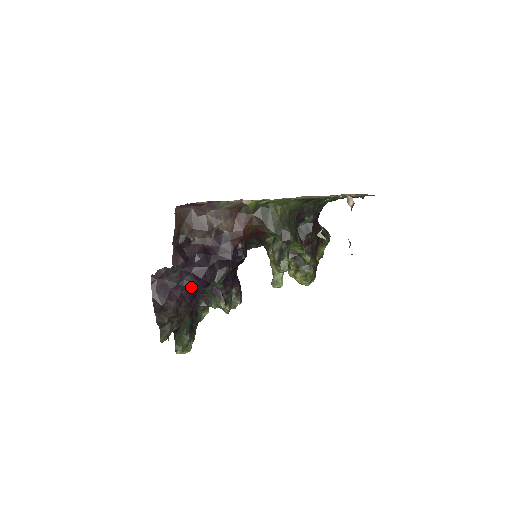
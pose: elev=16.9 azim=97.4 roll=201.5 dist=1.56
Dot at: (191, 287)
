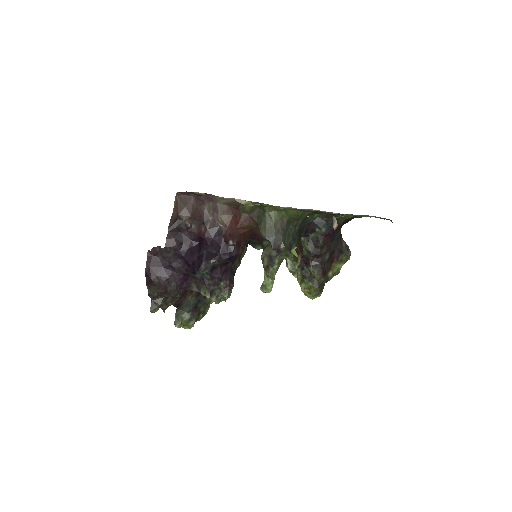
Dot at: (182, 270)
